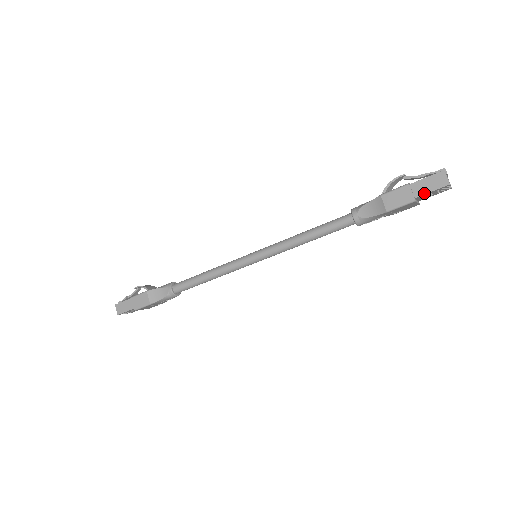
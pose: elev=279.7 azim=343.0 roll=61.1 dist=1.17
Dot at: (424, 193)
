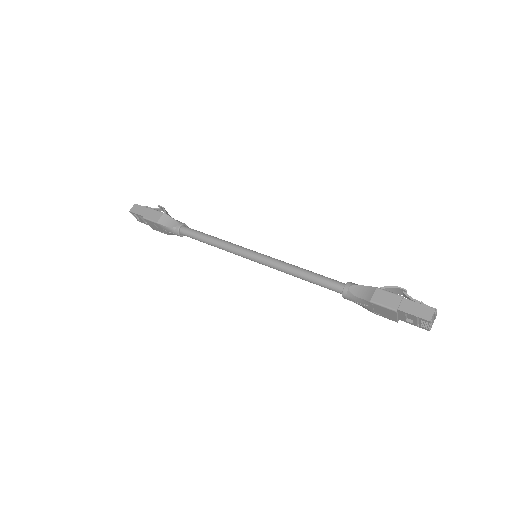
Dot at: (407, 312)
